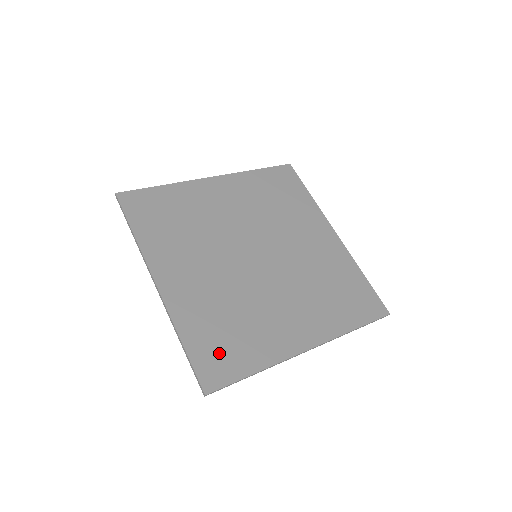
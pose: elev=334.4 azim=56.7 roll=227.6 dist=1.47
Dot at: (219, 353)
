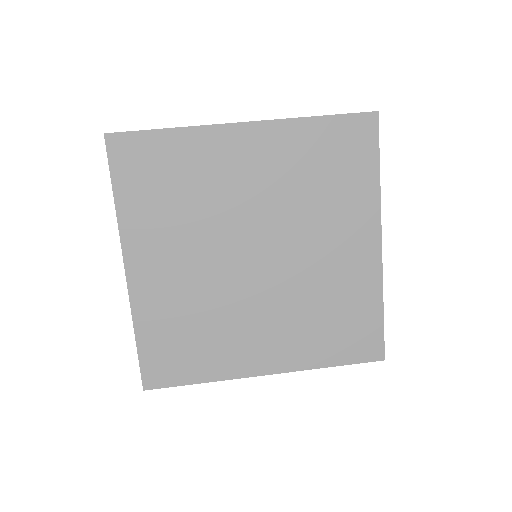
Dot at: (169, 357)
